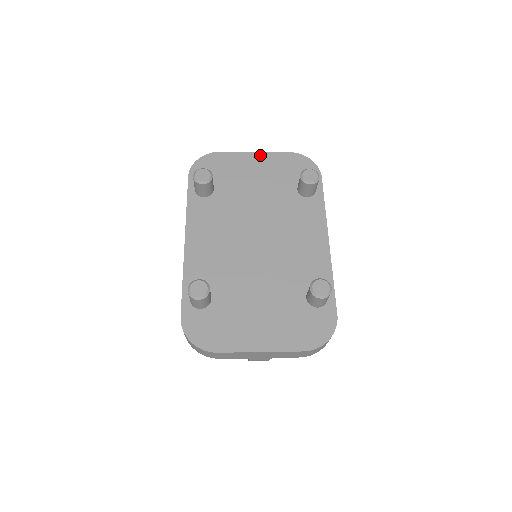
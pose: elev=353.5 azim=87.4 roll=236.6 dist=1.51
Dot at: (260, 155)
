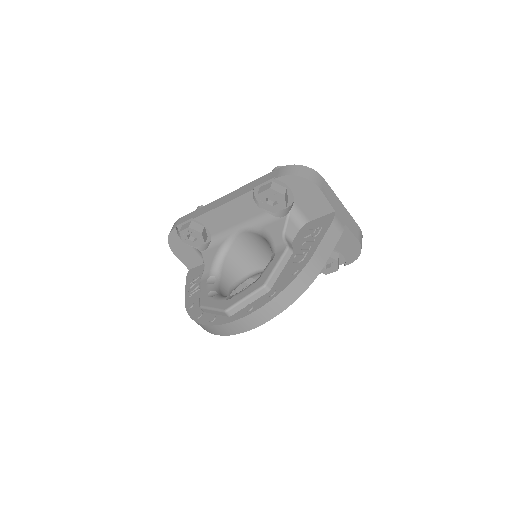
Dot at: occluded
